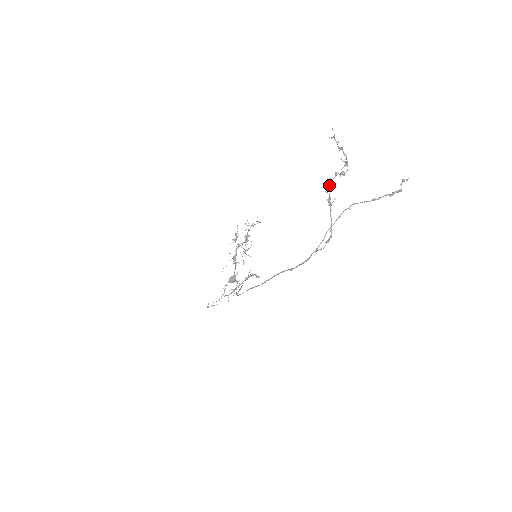
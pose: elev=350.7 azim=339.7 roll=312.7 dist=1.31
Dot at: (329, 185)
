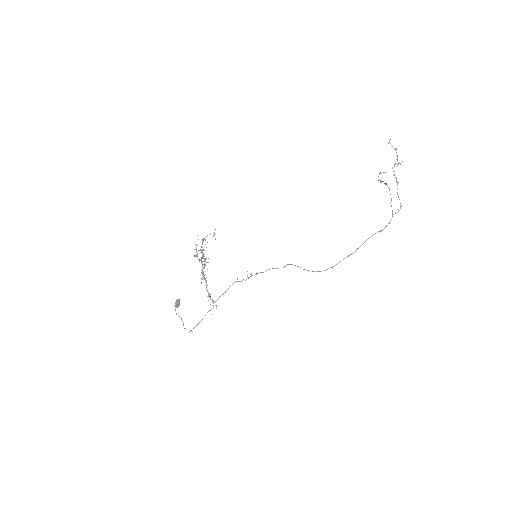
Dot at: occluded
